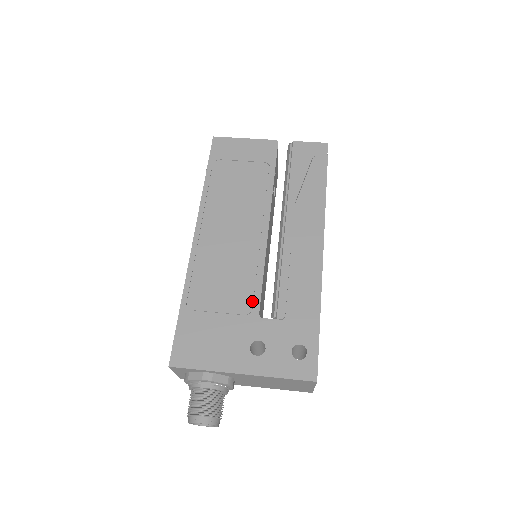
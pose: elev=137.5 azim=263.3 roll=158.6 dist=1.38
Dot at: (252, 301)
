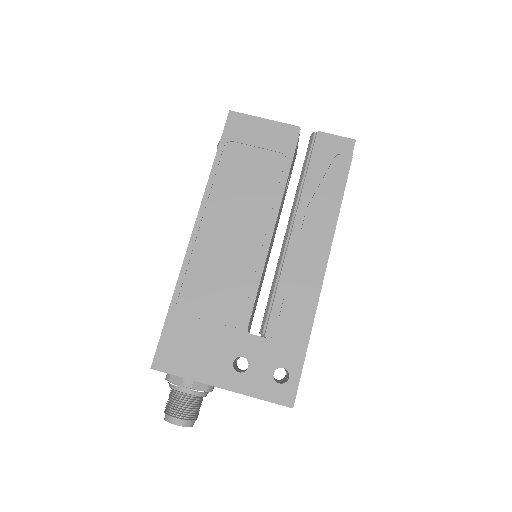
Dot at: (243, 314)
